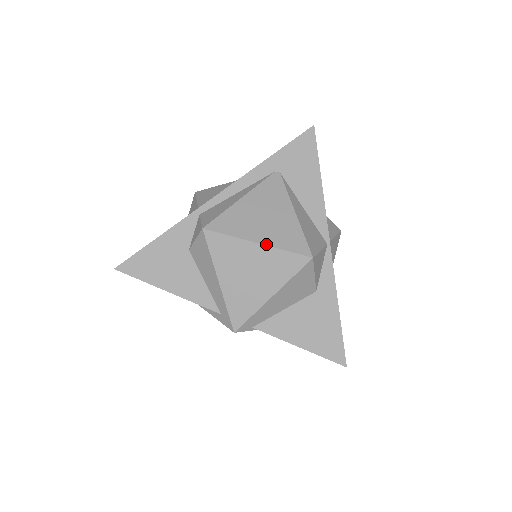
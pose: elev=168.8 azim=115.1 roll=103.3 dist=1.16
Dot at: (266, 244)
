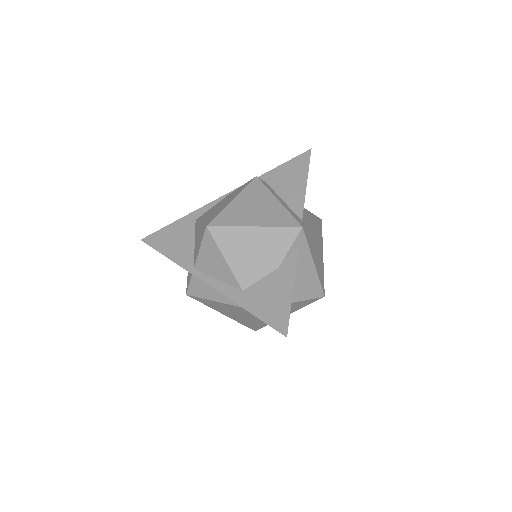
Dot at: (227, 316)
